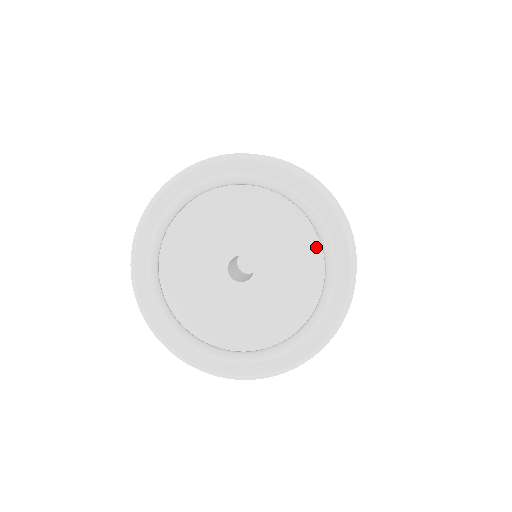
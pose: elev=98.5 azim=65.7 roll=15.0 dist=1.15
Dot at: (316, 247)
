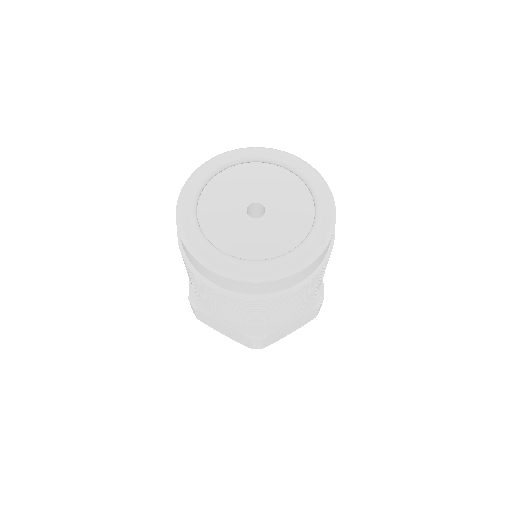
Dot at: (295, 181)
